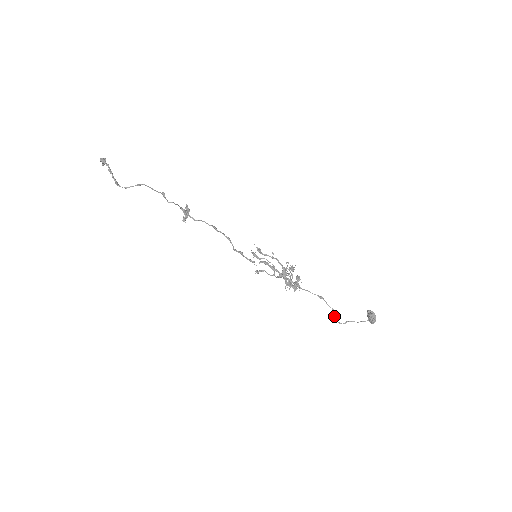
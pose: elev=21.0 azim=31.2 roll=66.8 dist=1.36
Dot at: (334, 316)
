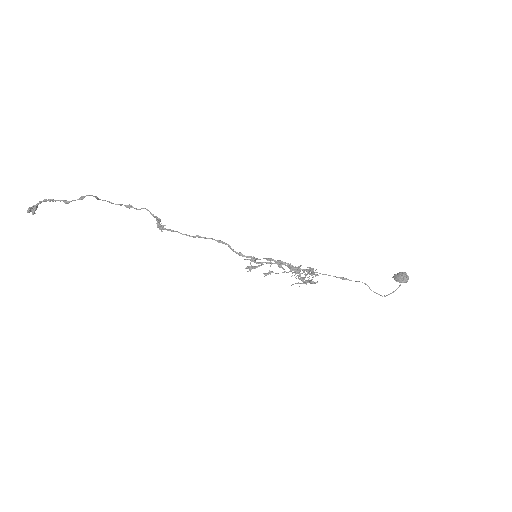
Dot at: (370, 289)
